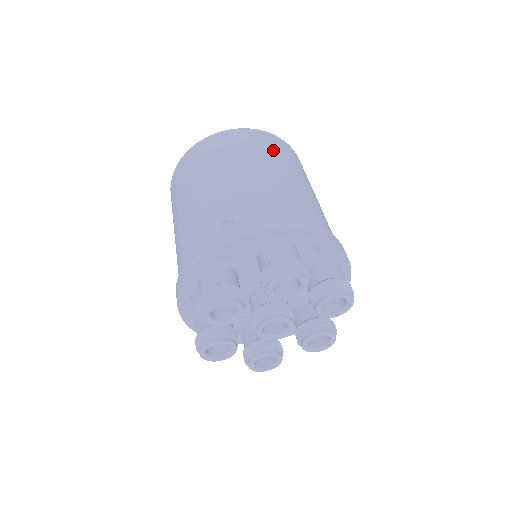
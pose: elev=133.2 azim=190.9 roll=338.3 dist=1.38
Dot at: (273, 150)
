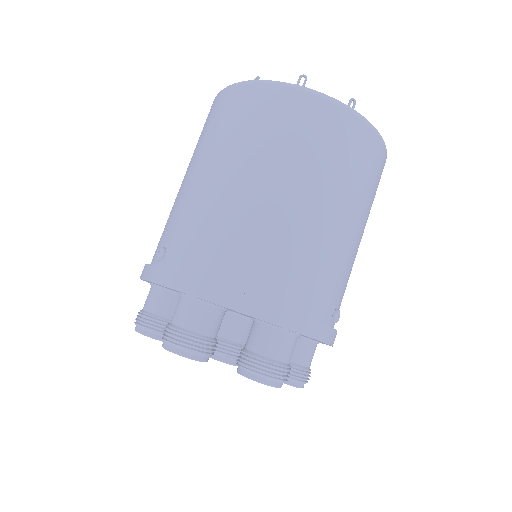
Dot at: (278, 132)
